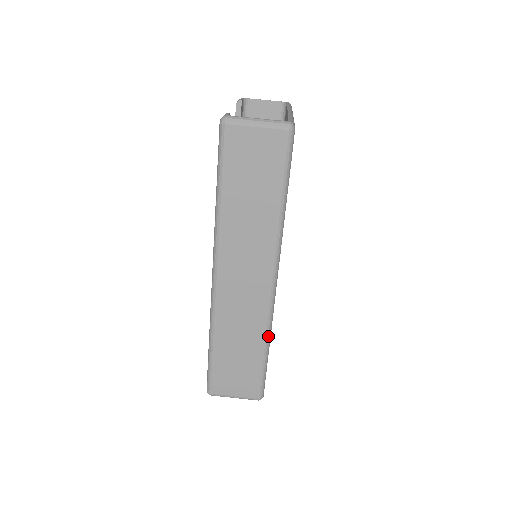
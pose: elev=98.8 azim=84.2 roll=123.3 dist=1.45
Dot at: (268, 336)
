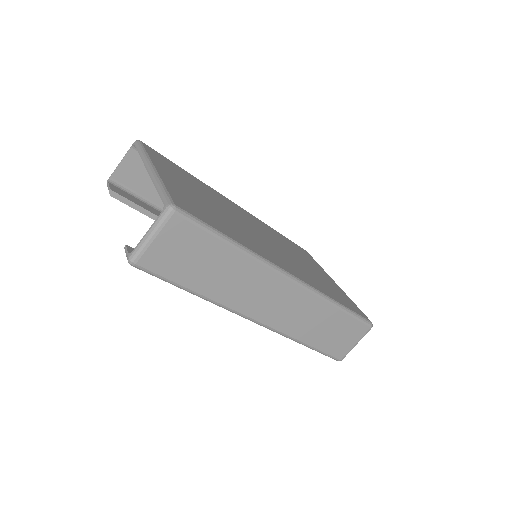
Dot at: (330, 301)
